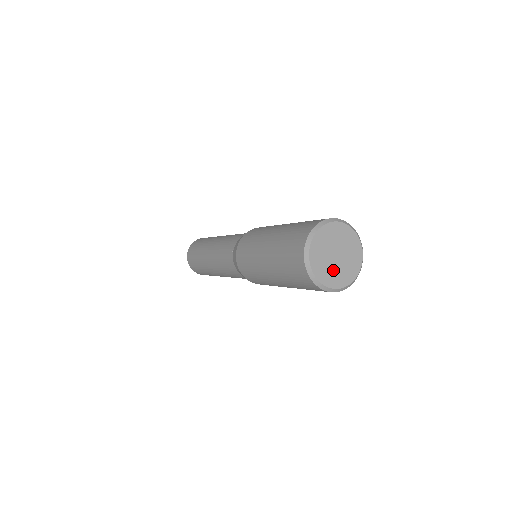
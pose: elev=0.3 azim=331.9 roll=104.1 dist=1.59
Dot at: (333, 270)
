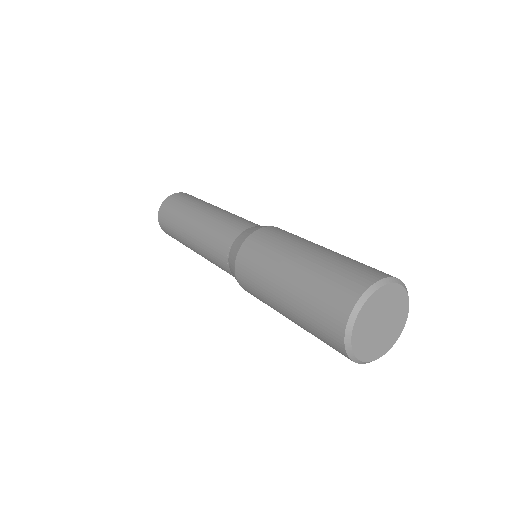
Dot at: (376, 341)
